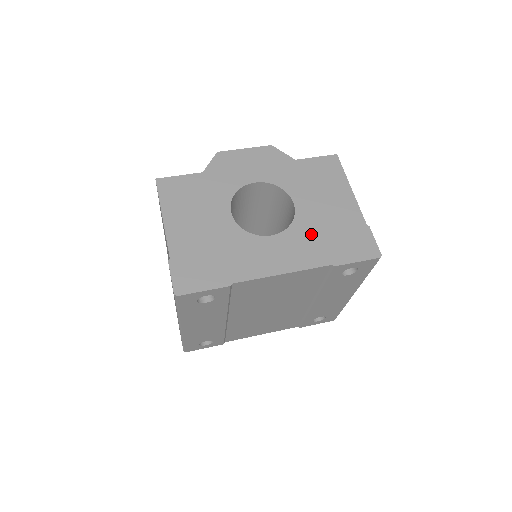
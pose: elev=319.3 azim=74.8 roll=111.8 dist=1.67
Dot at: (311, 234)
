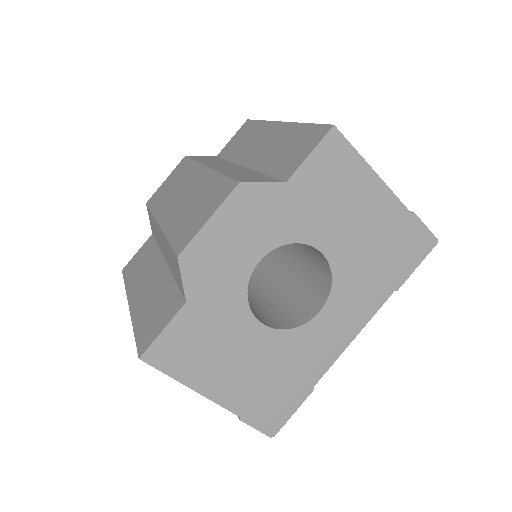
Dot at: (359, 275)
